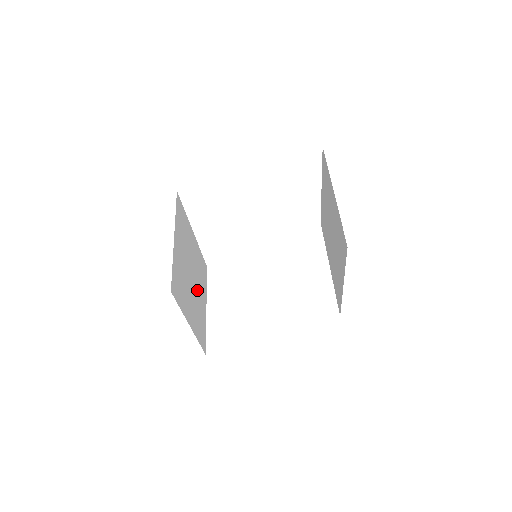
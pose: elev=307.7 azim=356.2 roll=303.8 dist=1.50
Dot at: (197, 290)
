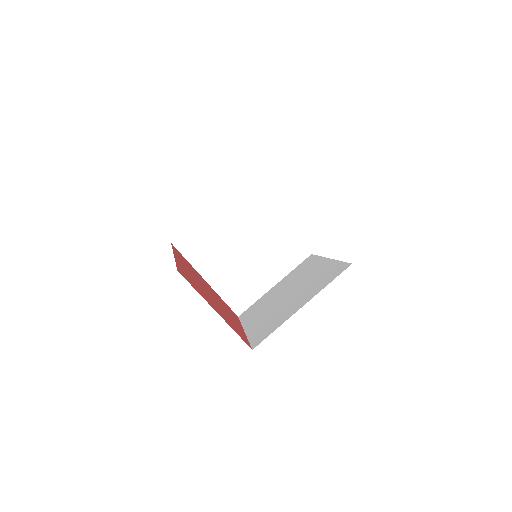
Dot at: (254, 263)
